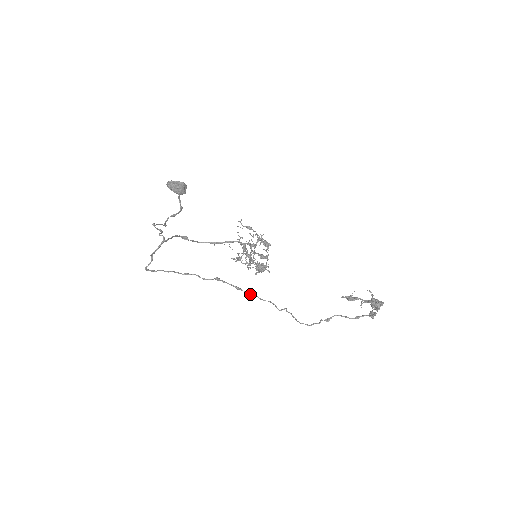
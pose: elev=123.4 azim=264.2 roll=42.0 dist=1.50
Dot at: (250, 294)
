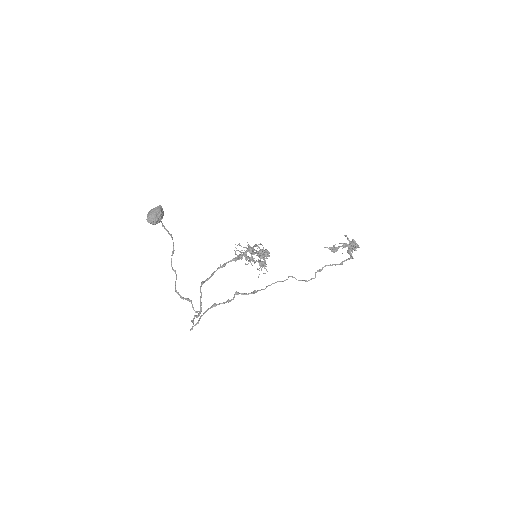
Dot at: (263, 289)
